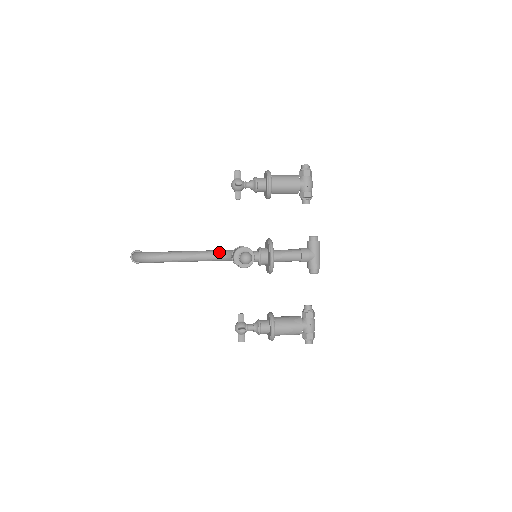
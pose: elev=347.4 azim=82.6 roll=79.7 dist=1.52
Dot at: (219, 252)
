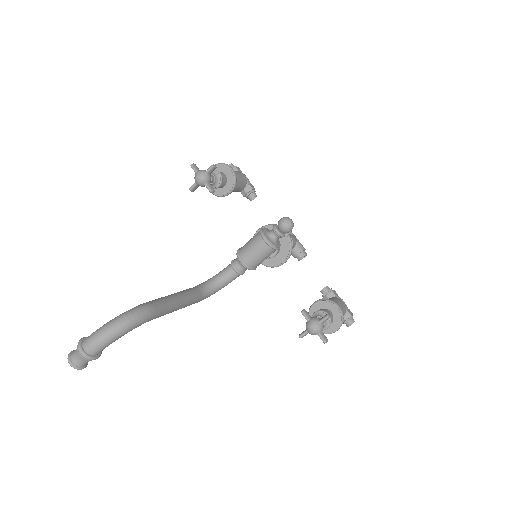
Dot at: (202, 284)
